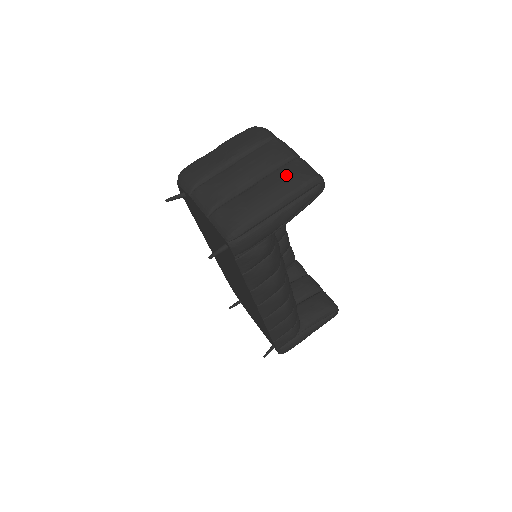
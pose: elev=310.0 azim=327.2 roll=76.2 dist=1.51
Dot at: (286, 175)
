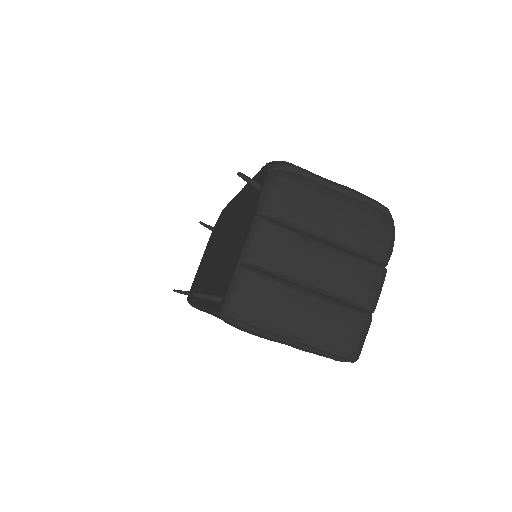
Dot at: (339, 325)
